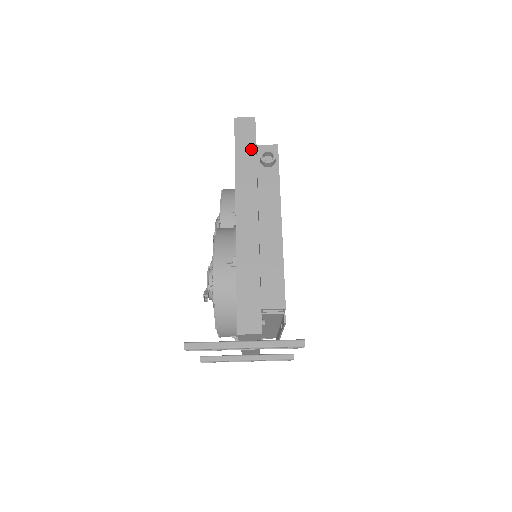
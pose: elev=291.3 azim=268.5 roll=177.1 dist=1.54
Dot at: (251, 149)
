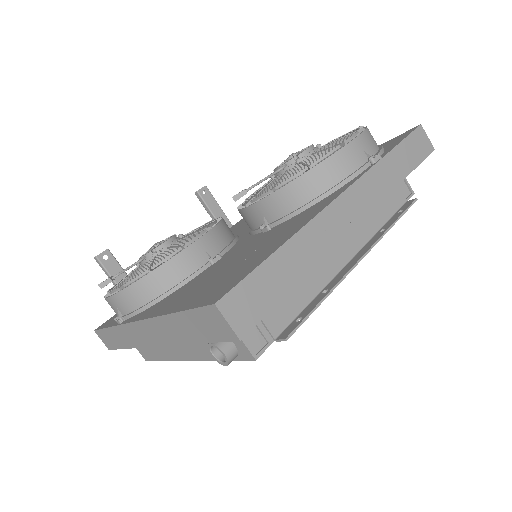
Dot at: (198, 336)
